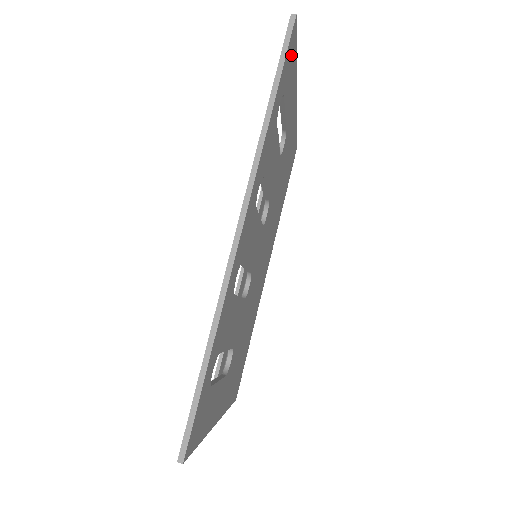
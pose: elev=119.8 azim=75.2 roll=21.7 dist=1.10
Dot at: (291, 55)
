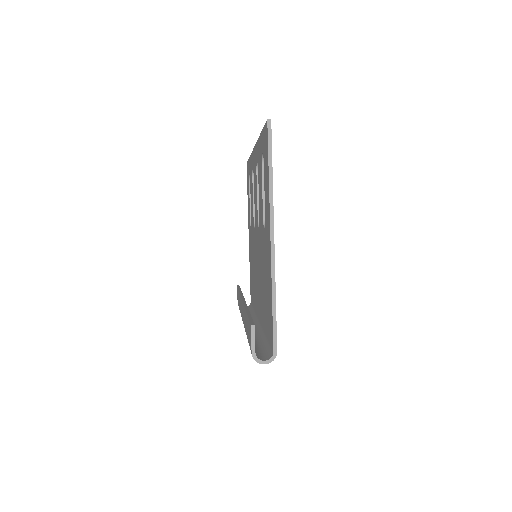
Dot at: occluded
